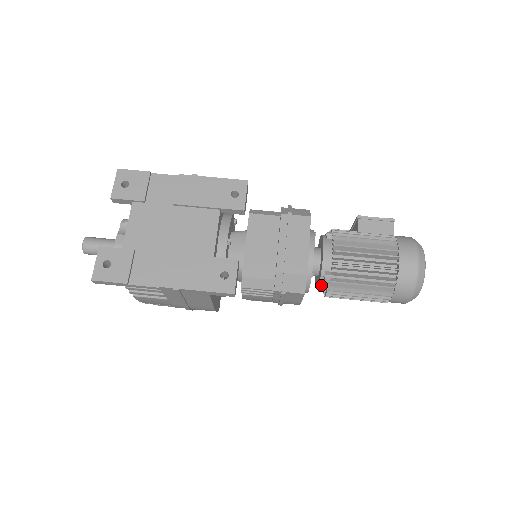
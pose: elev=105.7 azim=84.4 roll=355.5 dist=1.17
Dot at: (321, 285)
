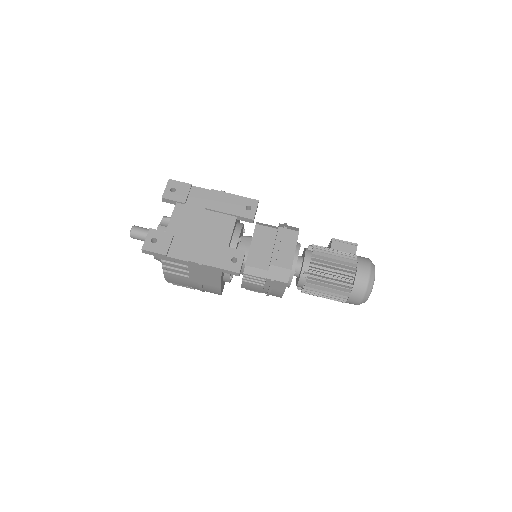
Dot at: (300, 282)
